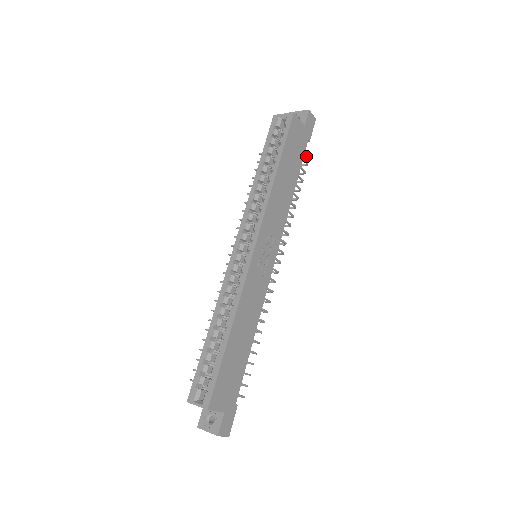
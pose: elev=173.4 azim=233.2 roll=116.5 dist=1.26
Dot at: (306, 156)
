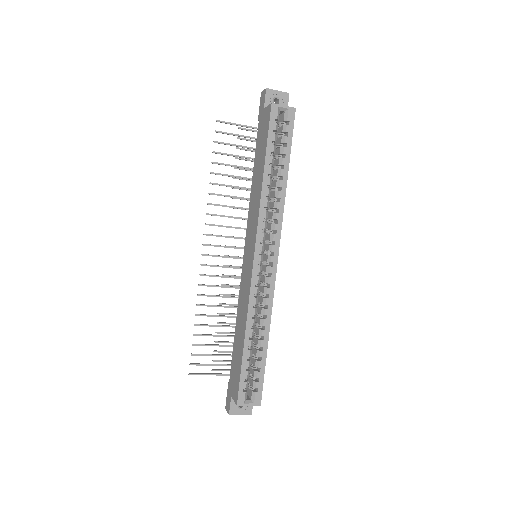
Dot at: occluded
